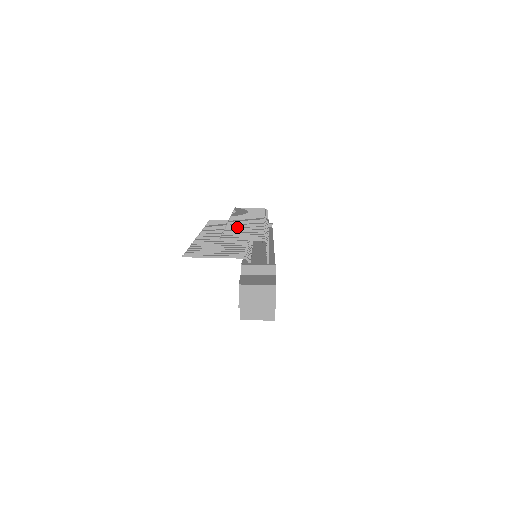
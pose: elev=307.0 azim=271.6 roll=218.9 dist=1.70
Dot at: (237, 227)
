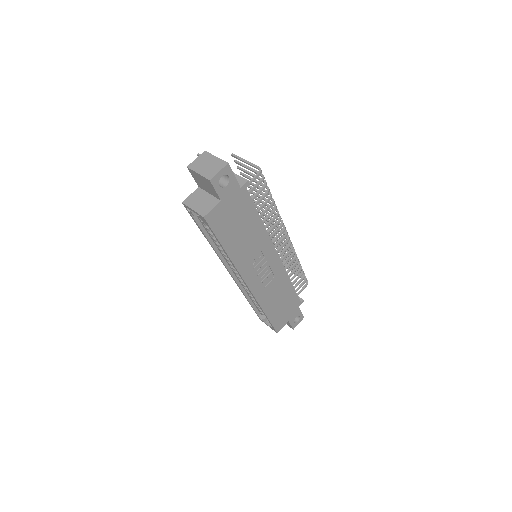
Dot at: occluded
